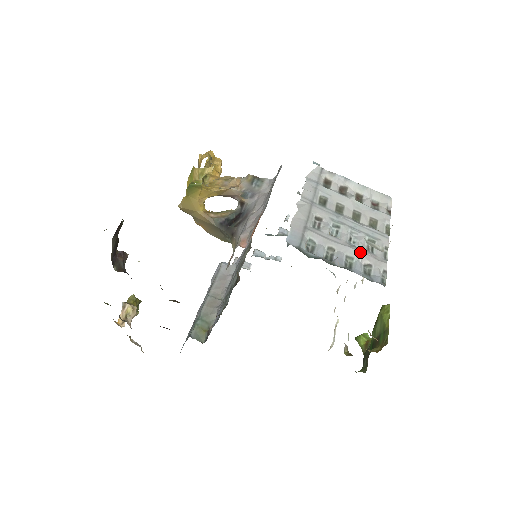
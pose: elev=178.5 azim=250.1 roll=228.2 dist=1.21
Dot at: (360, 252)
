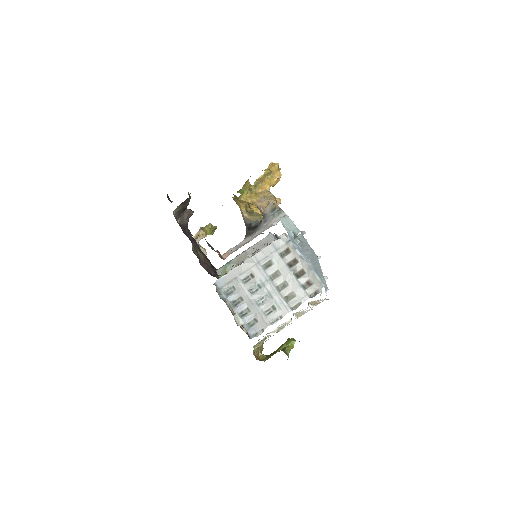
Dot at: (257, 311)
